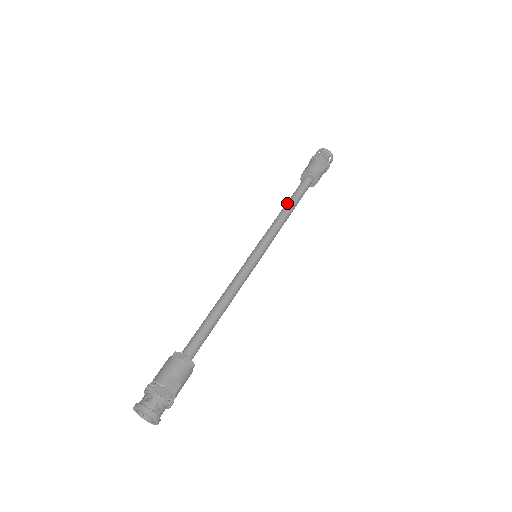
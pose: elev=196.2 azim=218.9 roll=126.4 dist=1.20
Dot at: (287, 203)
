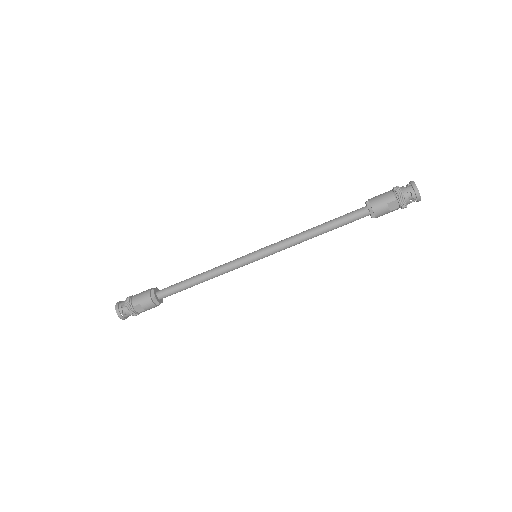
Dot at: (321, 225)
